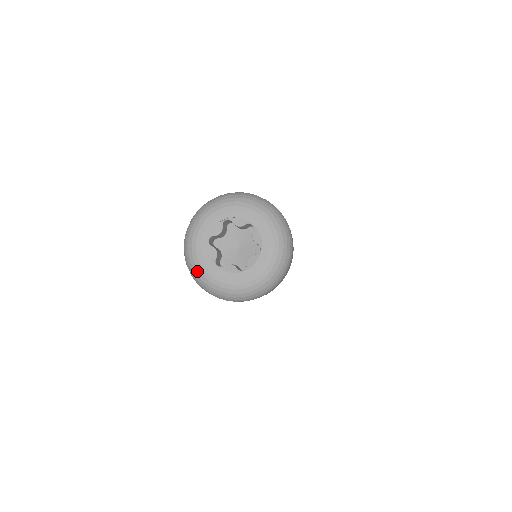
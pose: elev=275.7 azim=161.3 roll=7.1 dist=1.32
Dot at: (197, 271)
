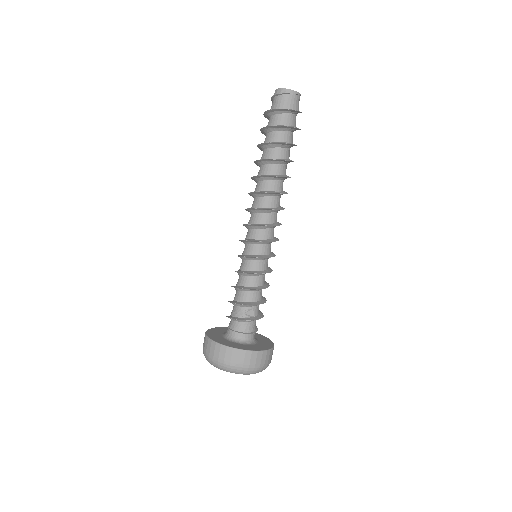
Dot at: occluded
